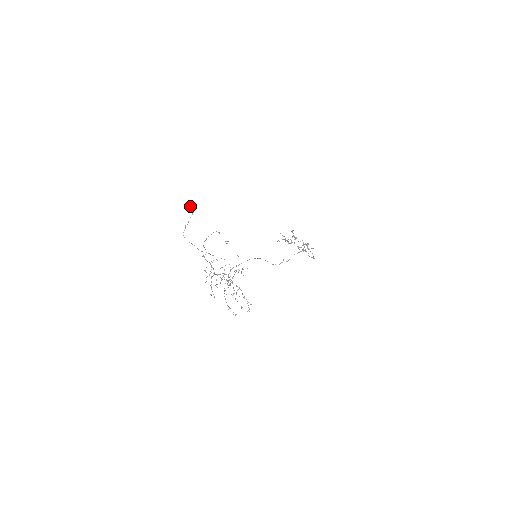
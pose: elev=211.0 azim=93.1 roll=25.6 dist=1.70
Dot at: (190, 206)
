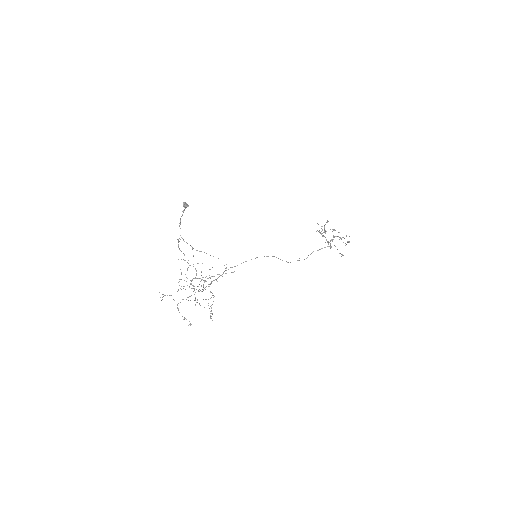
Dot at: (183, 206)
